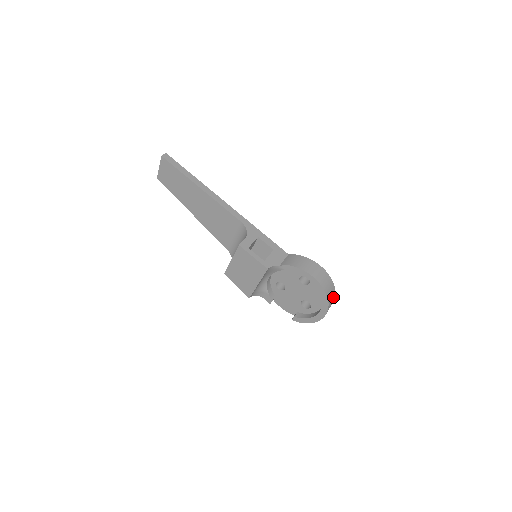
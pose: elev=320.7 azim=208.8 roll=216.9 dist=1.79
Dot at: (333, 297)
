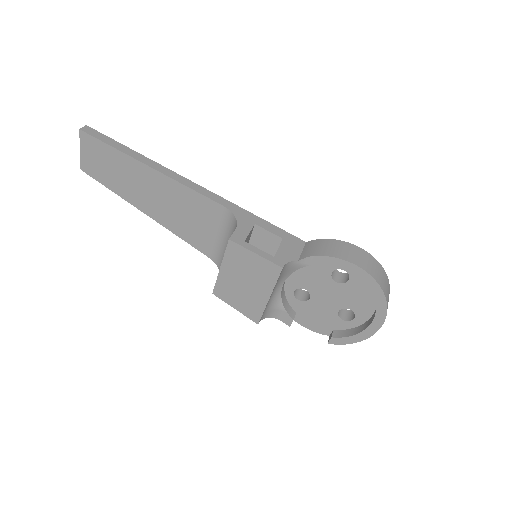
Dot at: (388, 293)
